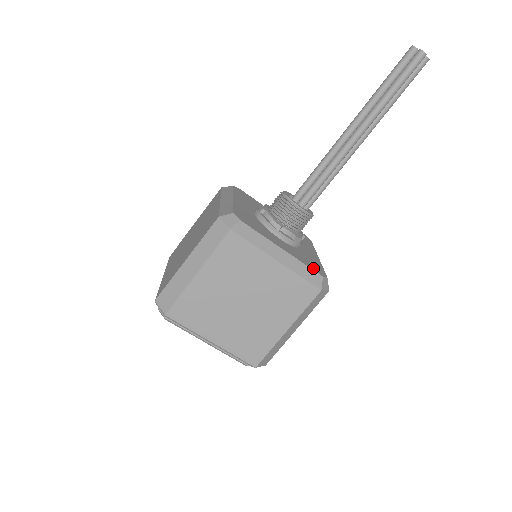
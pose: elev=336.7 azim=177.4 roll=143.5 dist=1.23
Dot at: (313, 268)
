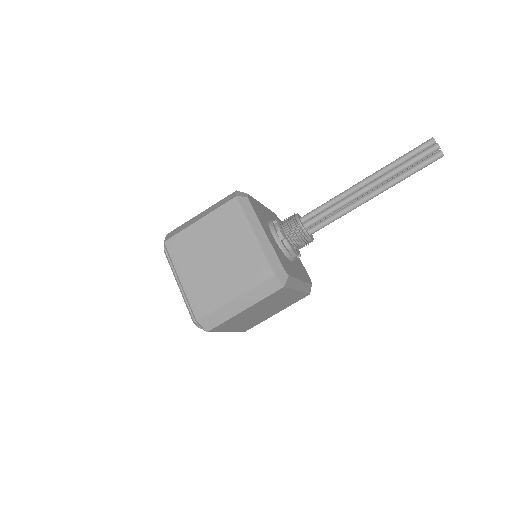
Dot at: (308, 280)
